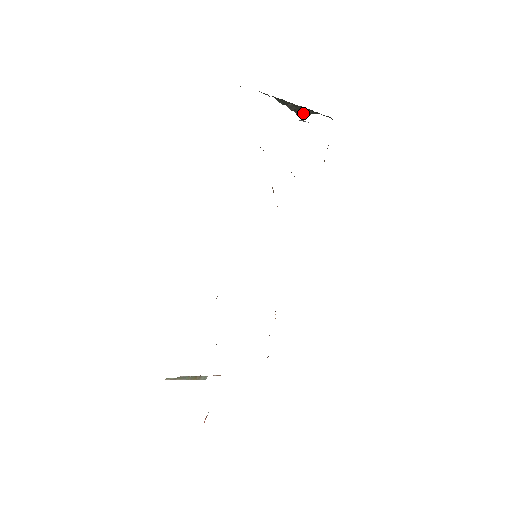
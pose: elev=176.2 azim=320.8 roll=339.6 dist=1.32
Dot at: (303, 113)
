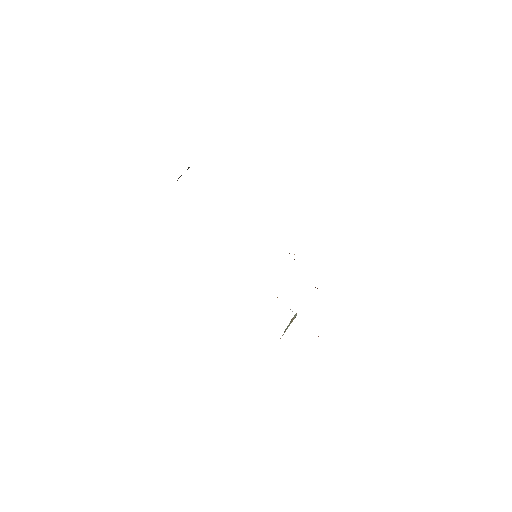
Dot at: occluded
